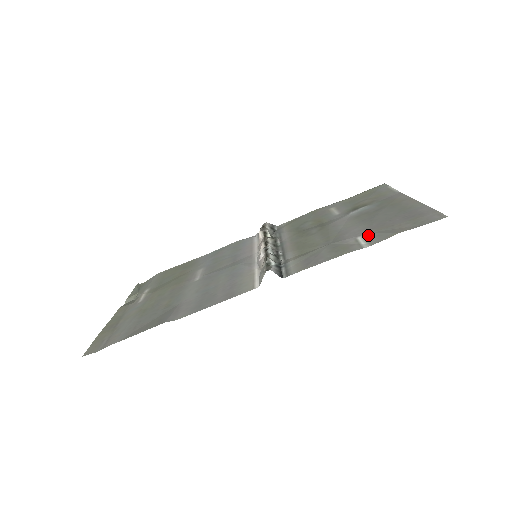
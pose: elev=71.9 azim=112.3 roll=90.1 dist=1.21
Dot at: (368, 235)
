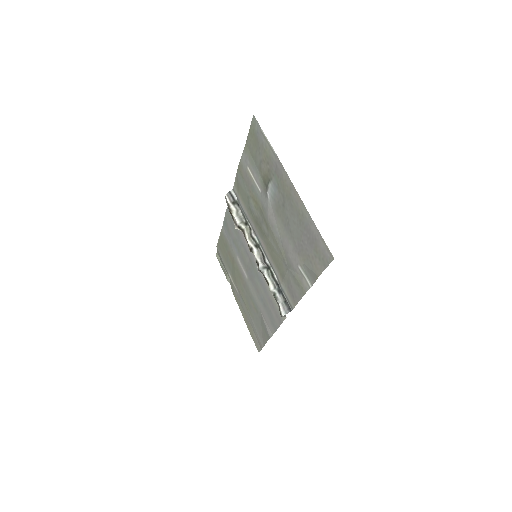
Dot at: (302, 267)
